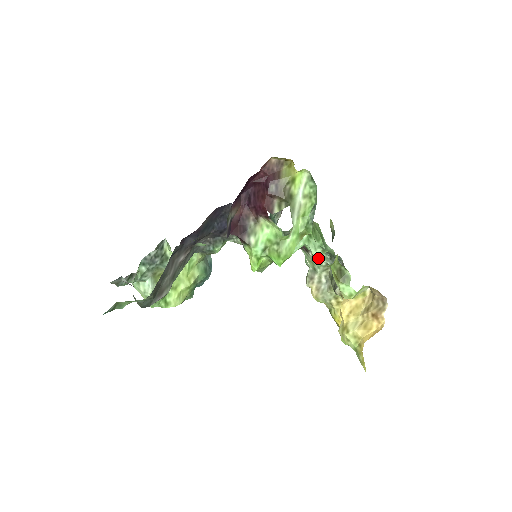
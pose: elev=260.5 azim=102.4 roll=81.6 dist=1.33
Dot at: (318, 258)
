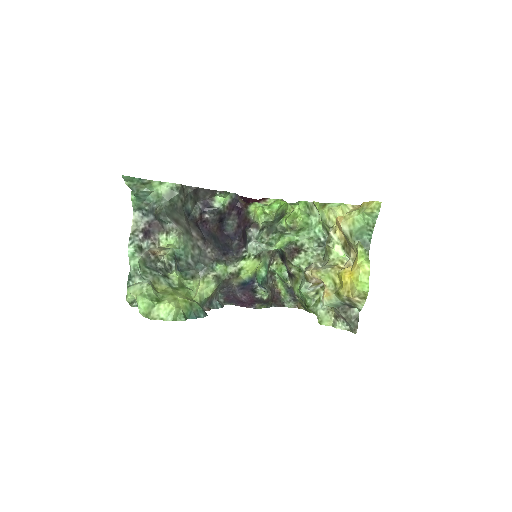
Dot at: (309, 239)
